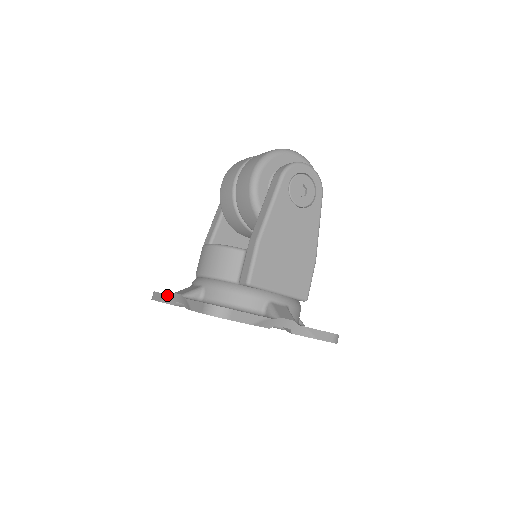
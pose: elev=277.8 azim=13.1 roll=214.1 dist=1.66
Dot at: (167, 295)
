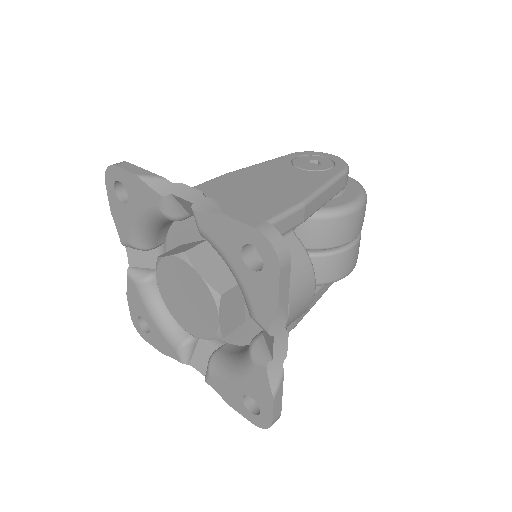
Dot at: occluded
